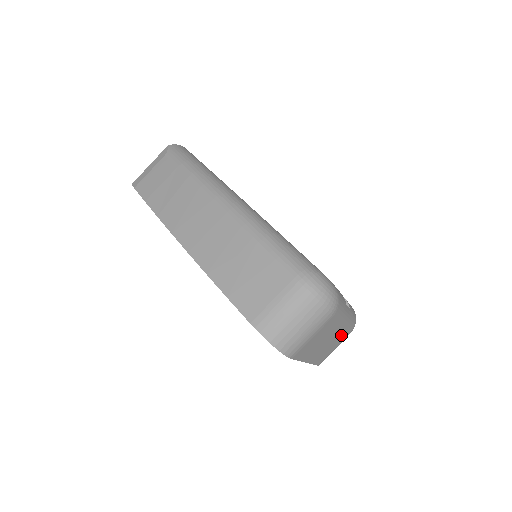
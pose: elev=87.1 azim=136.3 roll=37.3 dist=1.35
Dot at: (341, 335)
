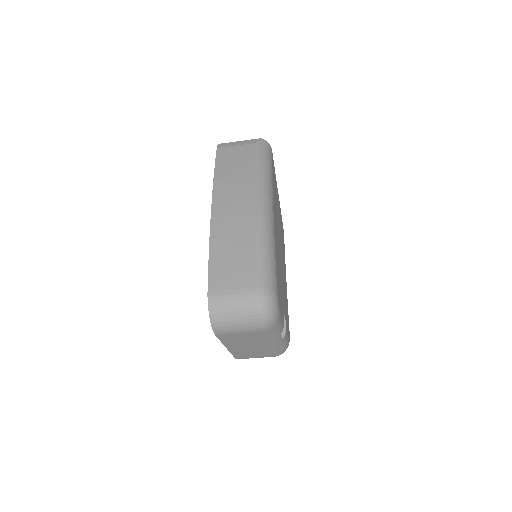
Dot at: (264, 351)
